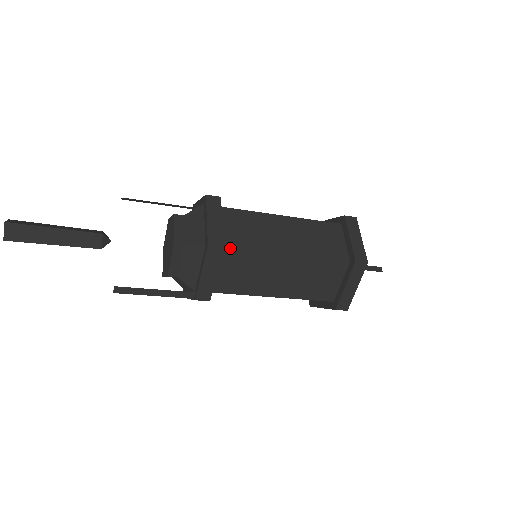
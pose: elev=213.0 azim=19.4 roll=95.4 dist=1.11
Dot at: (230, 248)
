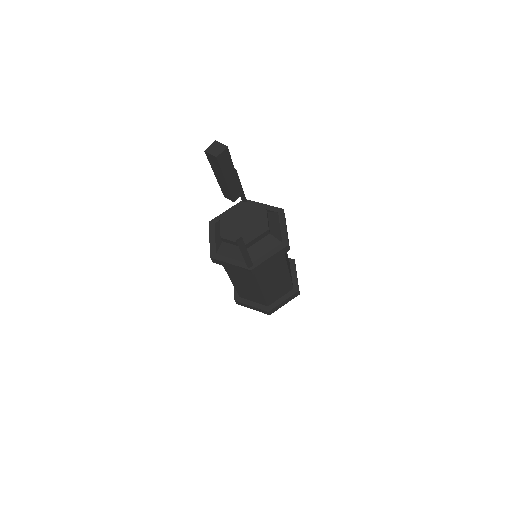
Dot at: occluded
